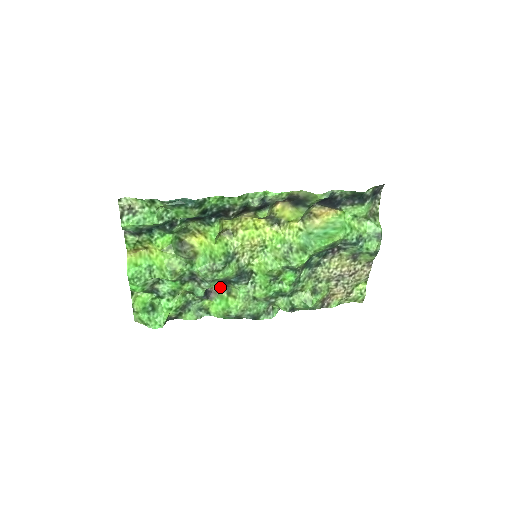
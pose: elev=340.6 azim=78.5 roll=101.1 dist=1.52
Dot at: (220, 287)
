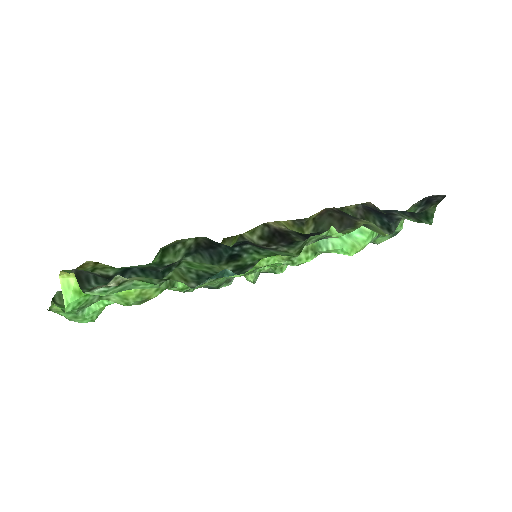
Dot at: occluded
